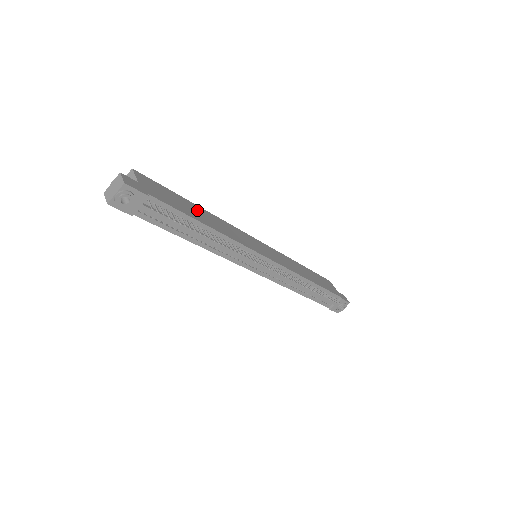
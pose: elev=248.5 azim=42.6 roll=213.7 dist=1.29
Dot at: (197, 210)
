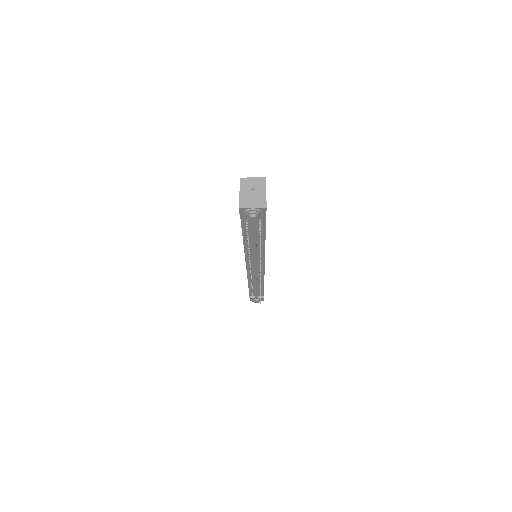
Dot at: occluded
